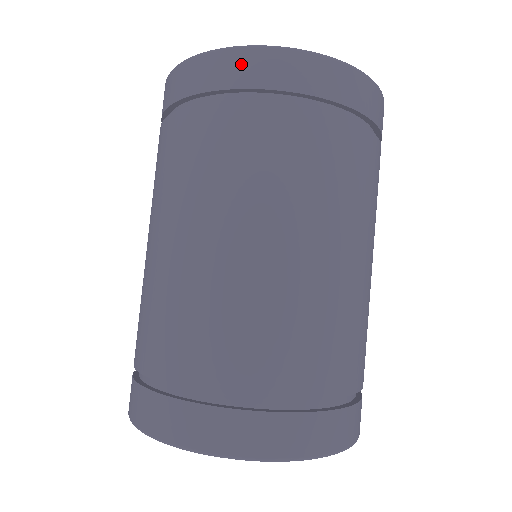
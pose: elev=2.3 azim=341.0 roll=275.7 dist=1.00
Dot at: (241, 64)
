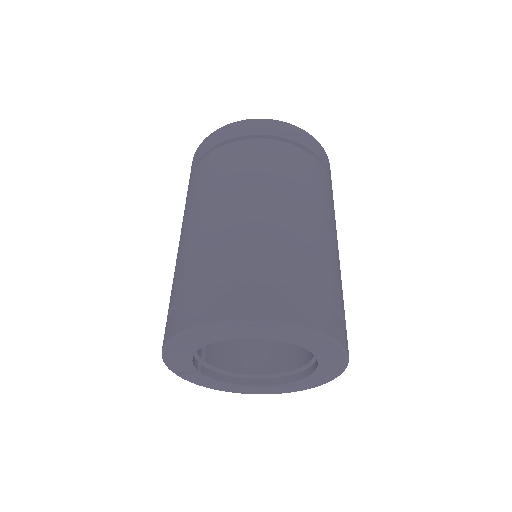
Dot at: (212, 139)
